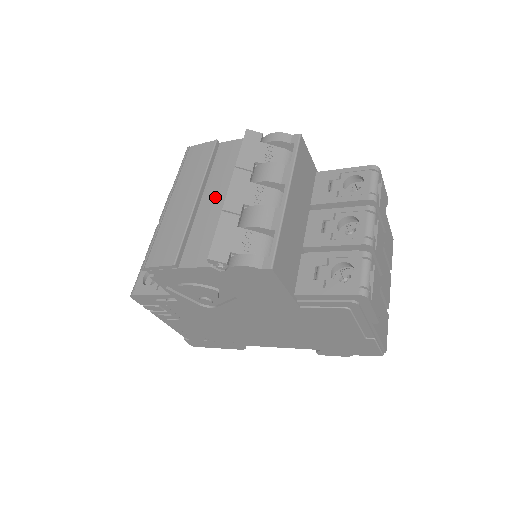
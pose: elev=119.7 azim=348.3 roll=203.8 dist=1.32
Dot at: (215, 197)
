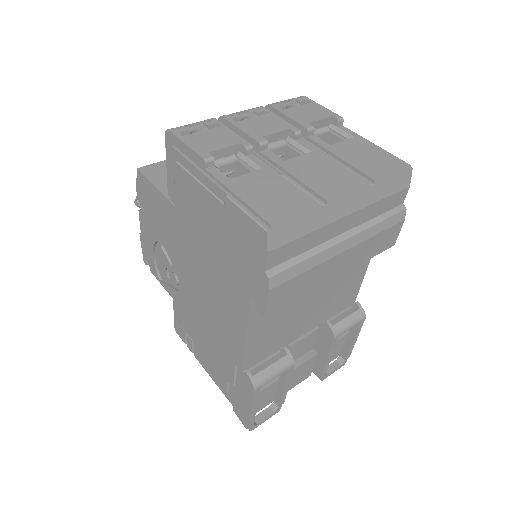
Dot at: occluded
